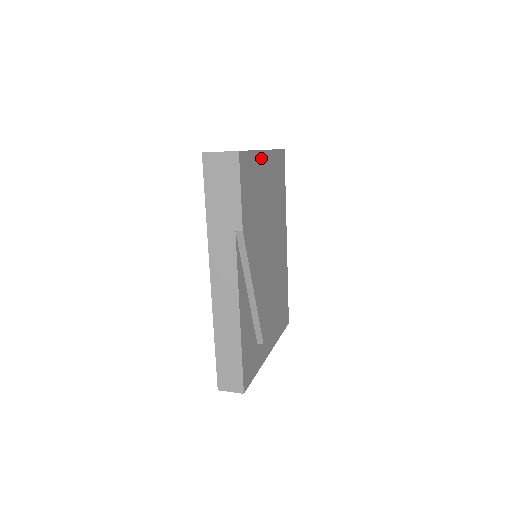
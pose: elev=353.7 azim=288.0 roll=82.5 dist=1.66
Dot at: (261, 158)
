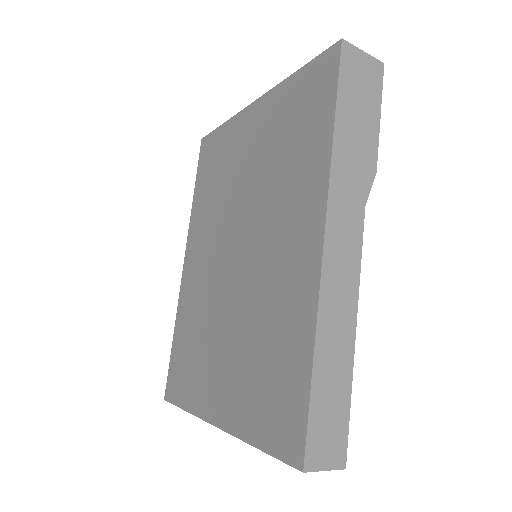
Dot at: occluded
